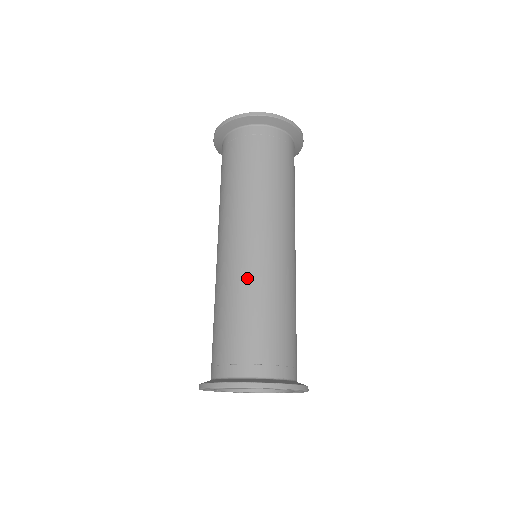
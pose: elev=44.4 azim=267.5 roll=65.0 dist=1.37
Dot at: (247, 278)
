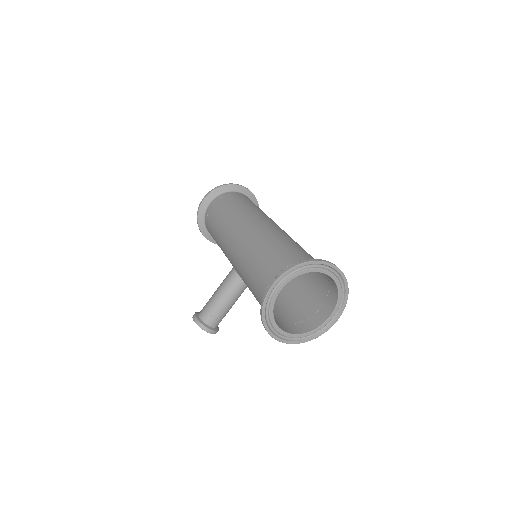
Dot at: (285, 235)
